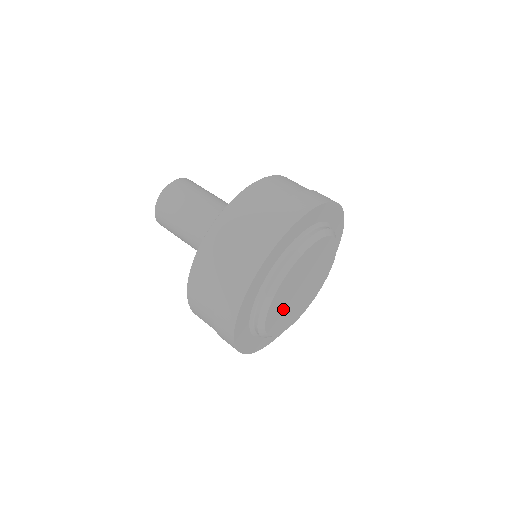
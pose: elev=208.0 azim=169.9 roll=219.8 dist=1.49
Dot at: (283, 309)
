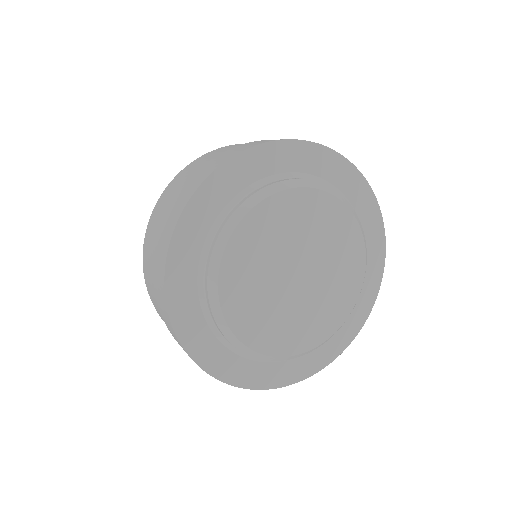
Dot at: (268, 310)
